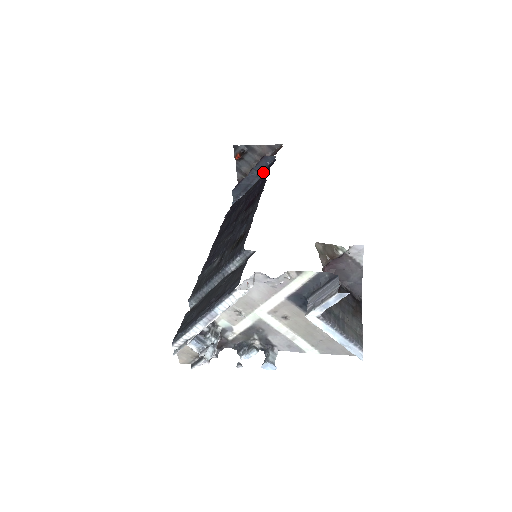
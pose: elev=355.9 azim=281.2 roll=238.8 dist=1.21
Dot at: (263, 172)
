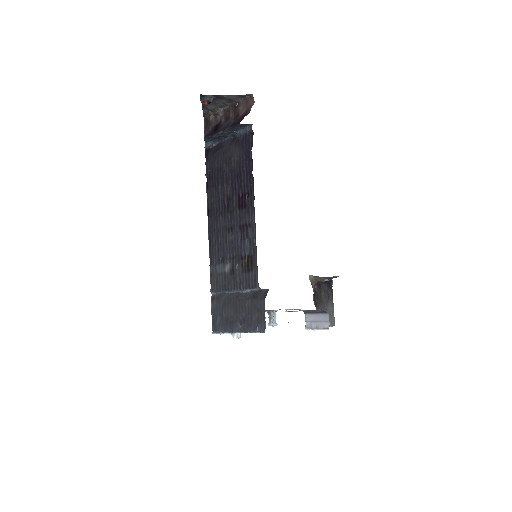
Dot at: (239, 135)
